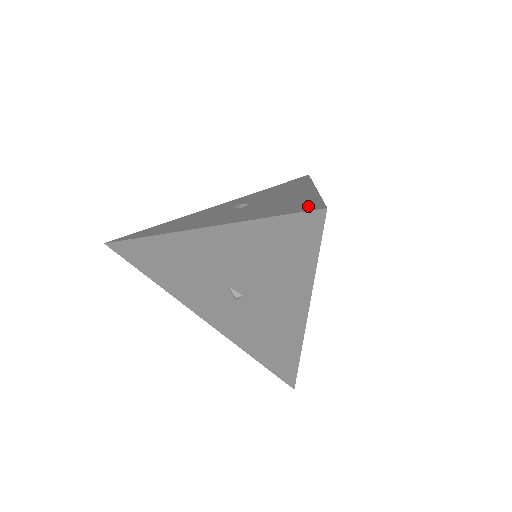
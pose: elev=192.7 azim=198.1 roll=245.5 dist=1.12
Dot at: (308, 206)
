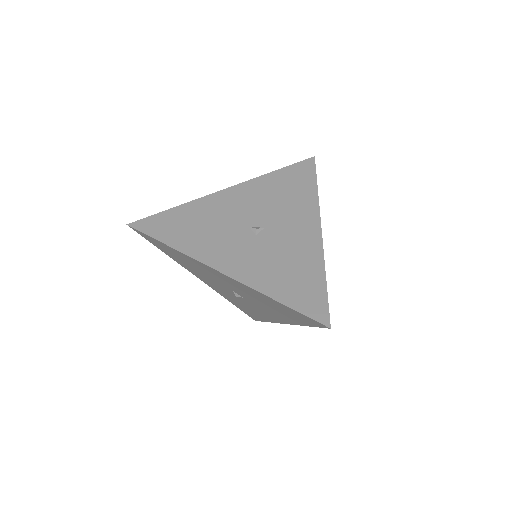
Dot at: (316, 305)
